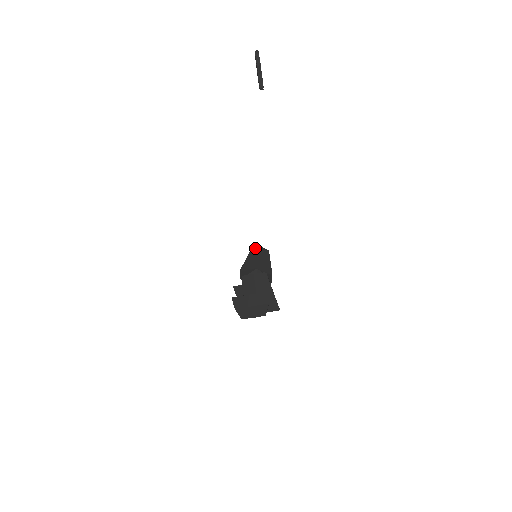
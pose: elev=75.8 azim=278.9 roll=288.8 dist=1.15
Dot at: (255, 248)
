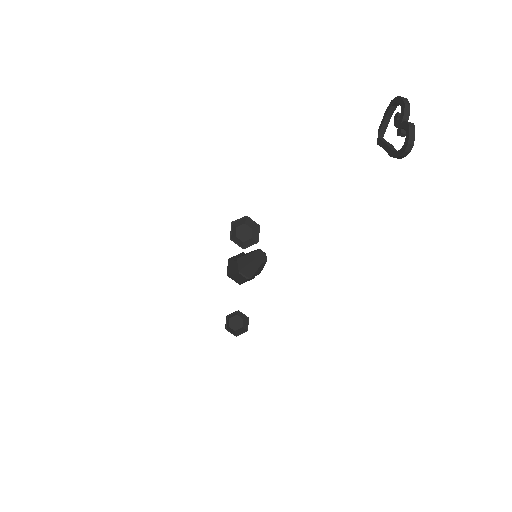
Dot at: (257, 262)
